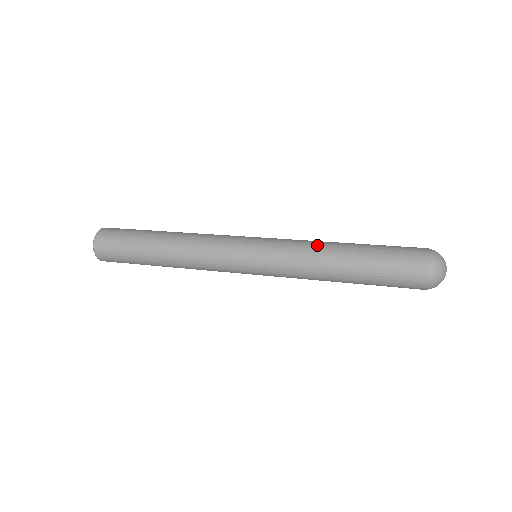
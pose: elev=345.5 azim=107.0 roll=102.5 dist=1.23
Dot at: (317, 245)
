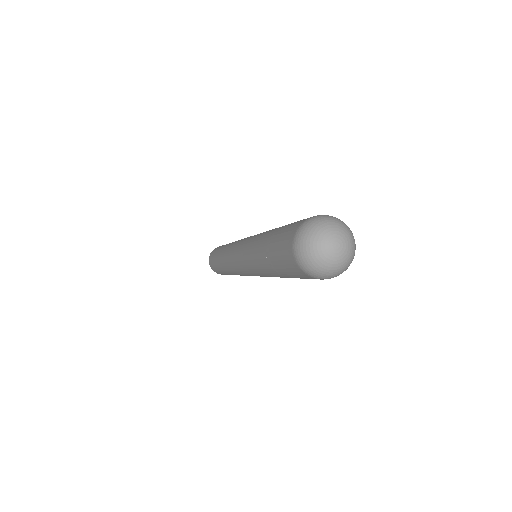
Dot at: (252, 249)
